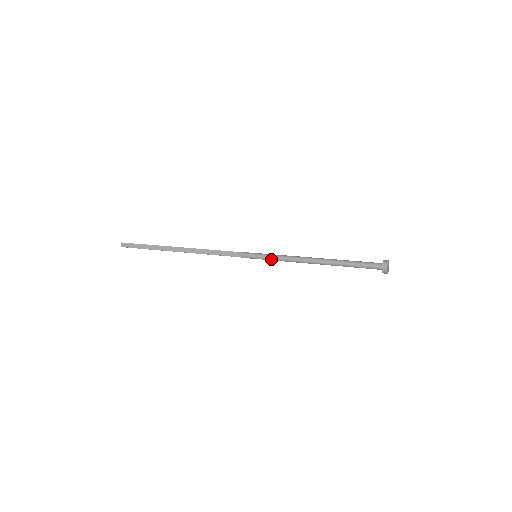
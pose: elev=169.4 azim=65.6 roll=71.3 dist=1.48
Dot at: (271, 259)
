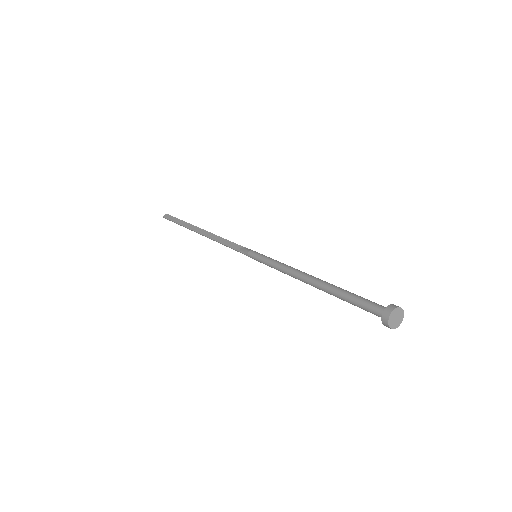
Dot at: (266, 262)
